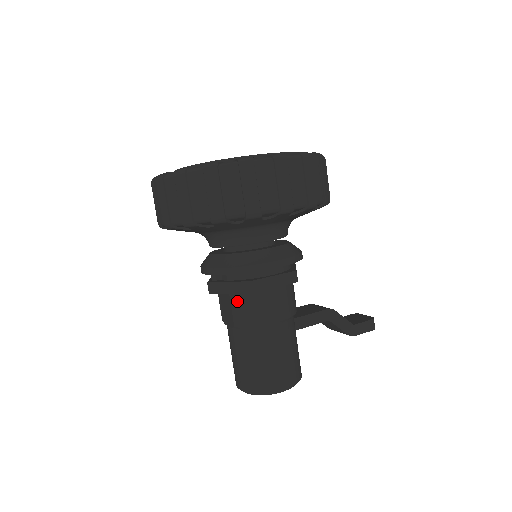
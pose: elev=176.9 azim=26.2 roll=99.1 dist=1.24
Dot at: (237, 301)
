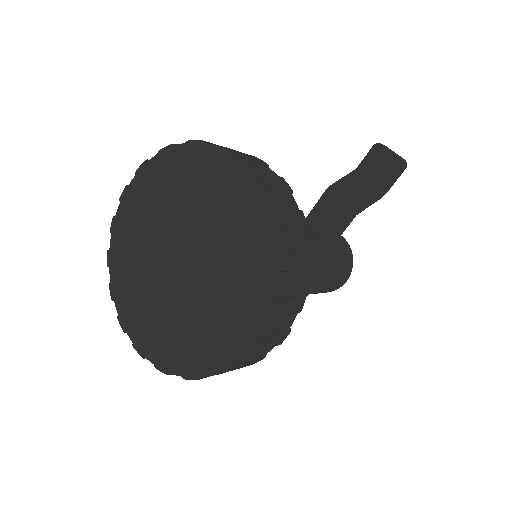
Dot at: occluded
